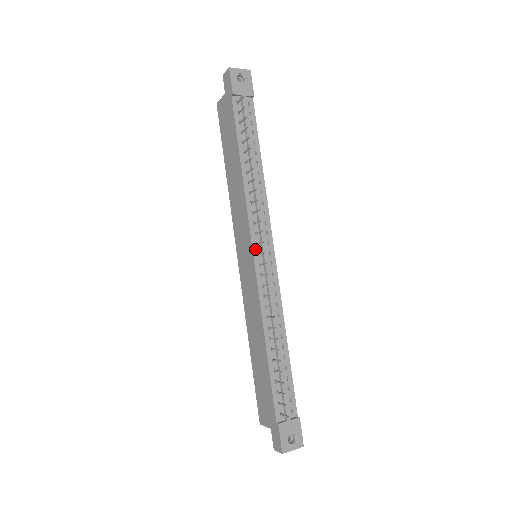
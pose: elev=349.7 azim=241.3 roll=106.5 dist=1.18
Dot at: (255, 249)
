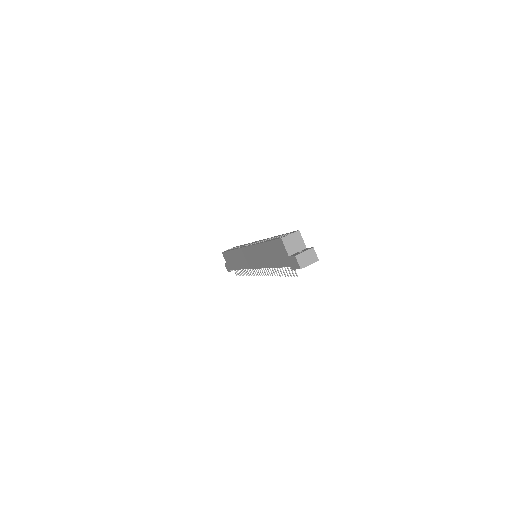
Dot at: occluded
